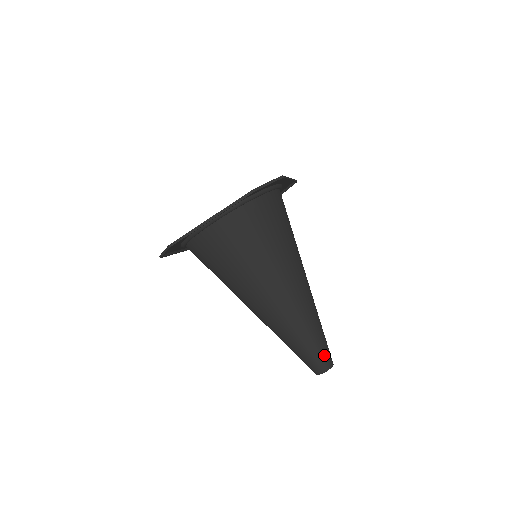
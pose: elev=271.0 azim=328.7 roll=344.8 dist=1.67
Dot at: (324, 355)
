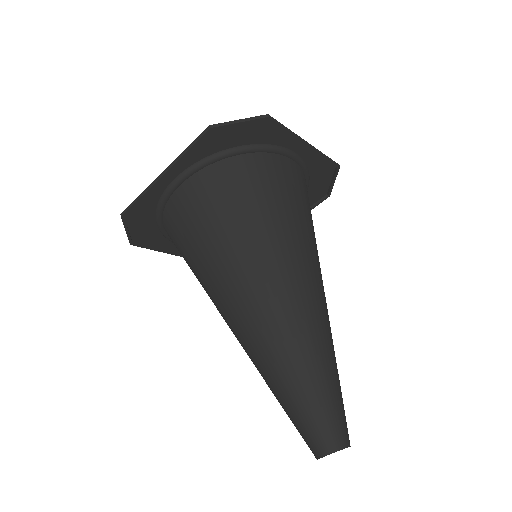
Dot at: (327, 421)
